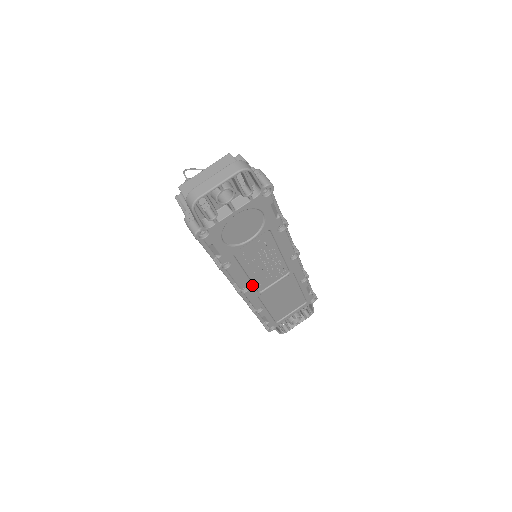
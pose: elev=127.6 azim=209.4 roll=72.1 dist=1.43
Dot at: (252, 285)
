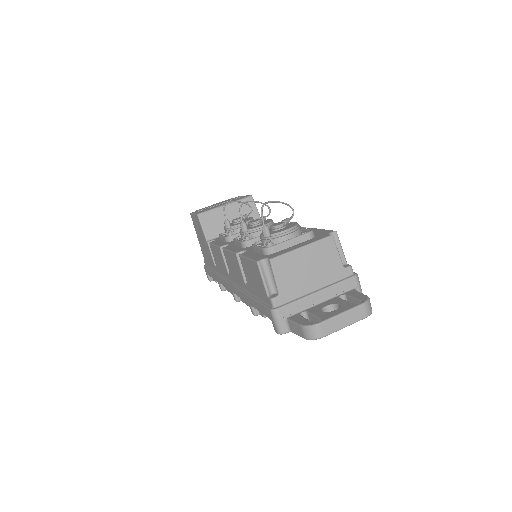
Dot at: occluded
